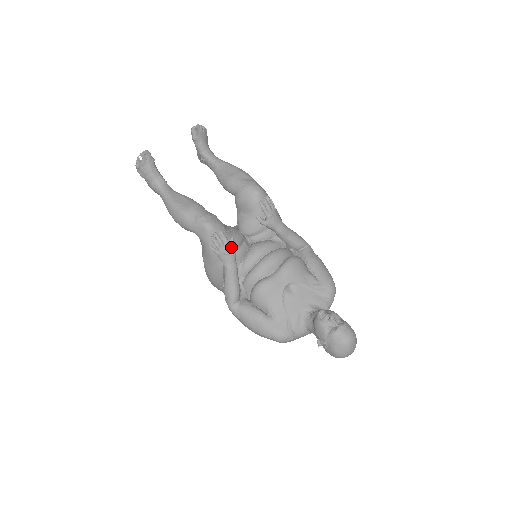
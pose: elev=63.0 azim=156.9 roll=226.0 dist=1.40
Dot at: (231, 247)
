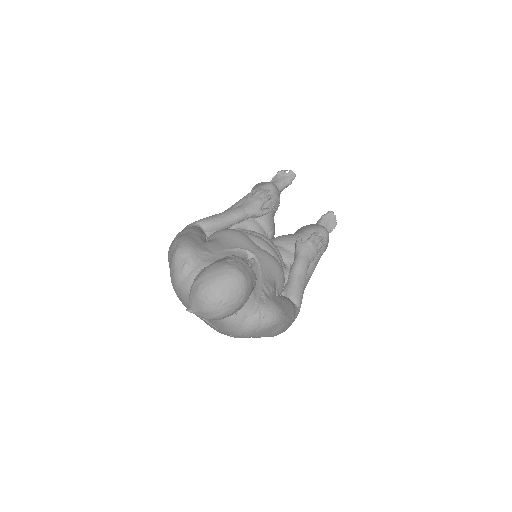
Dot at: (262, 204)
